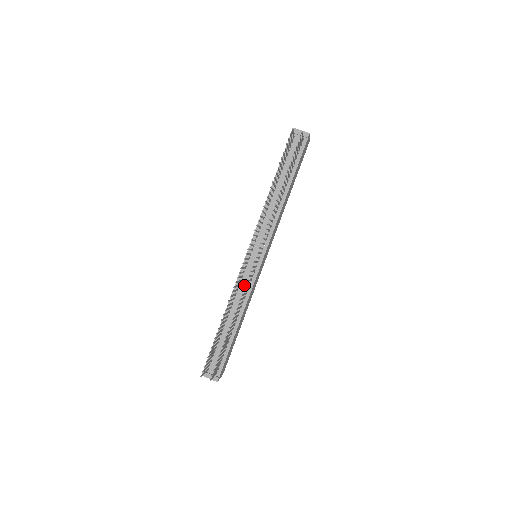
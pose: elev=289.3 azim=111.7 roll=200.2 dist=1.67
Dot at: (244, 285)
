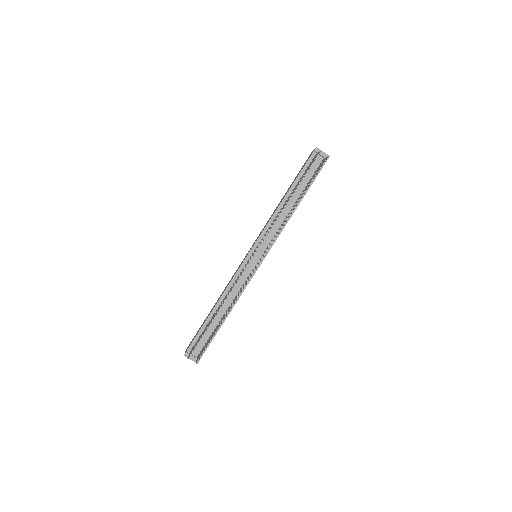
Dot at: (241, 281)
